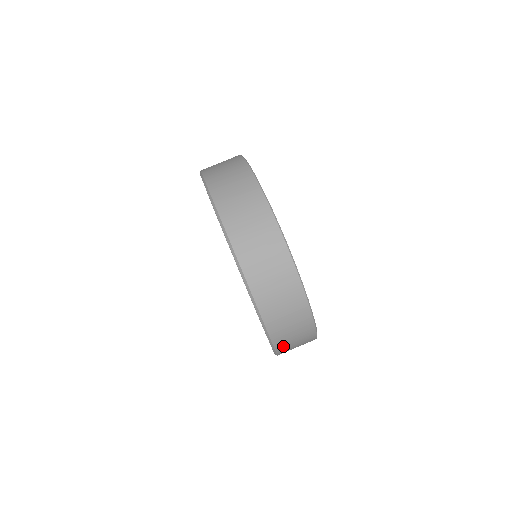
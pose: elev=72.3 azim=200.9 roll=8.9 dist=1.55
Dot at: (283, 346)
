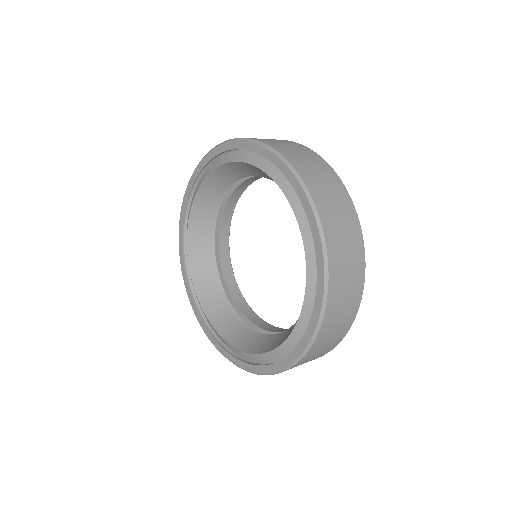
Dot at: occluded
